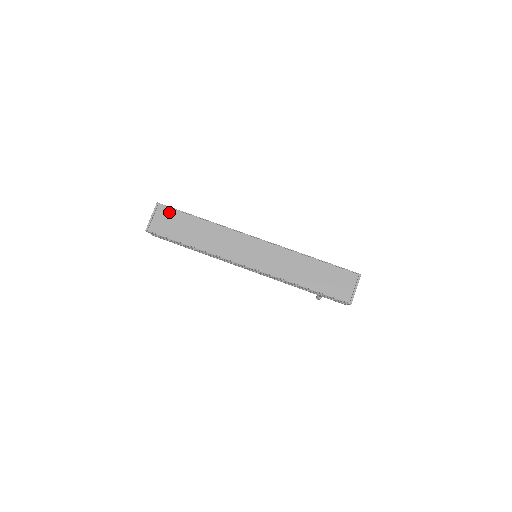
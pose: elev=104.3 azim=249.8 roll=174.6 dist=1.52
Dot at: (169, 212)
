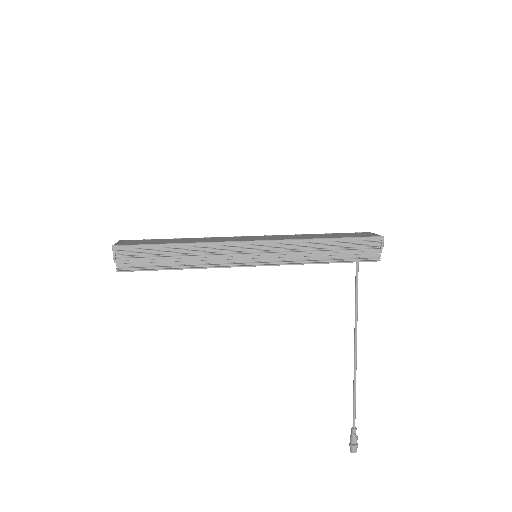
Dot at: (138, 240)
